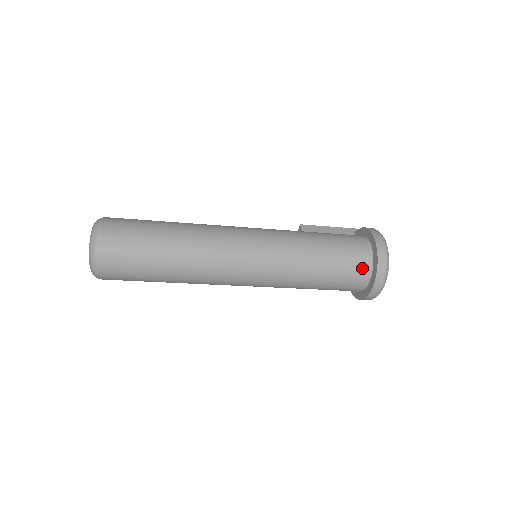
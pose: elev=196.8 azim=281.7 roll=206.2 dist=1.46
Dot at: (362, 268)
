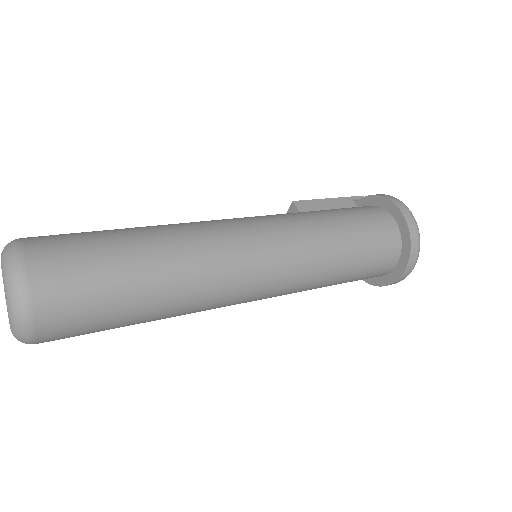
Dot at: (391, 249)
